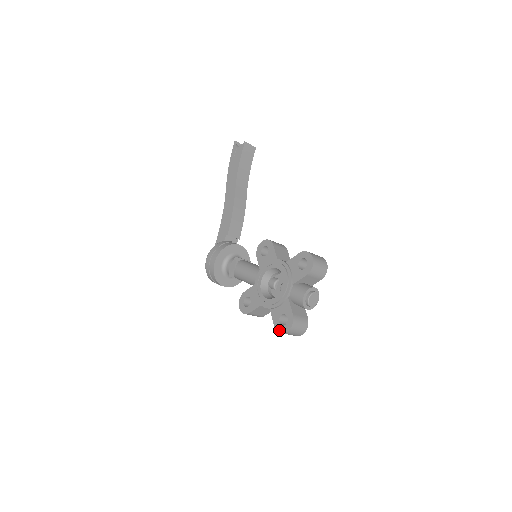
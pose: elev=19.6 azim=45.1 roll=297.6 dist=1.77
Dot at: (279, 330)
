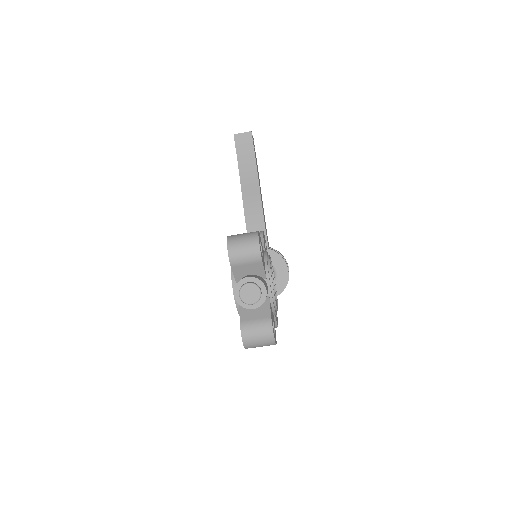
Dot at: occluded
